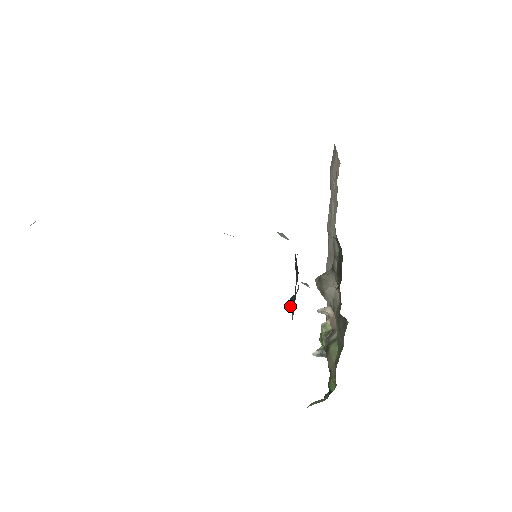
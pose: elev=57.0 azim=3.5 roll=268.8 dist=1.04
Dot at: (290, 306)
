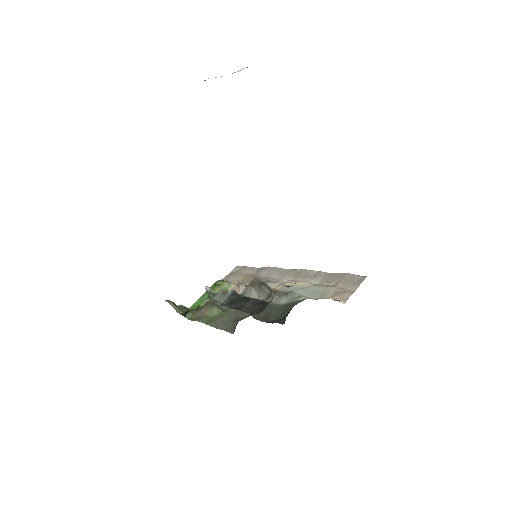
Dot at: (228, 293)
